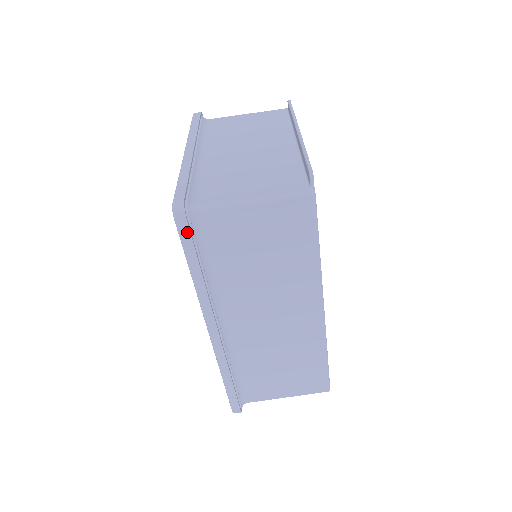
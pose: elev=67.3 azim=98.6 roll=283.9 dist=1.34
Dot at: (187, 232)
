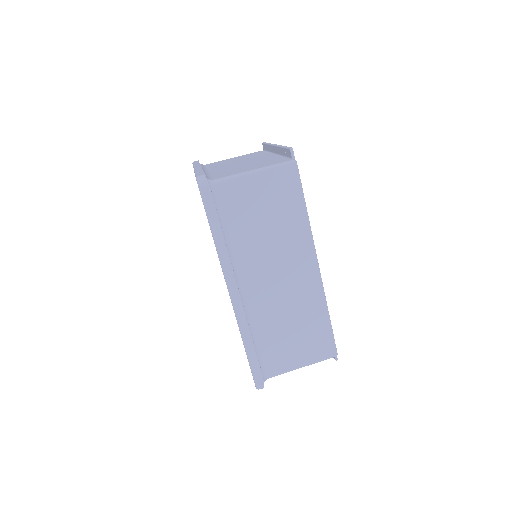
Dot at: (209, 197)
